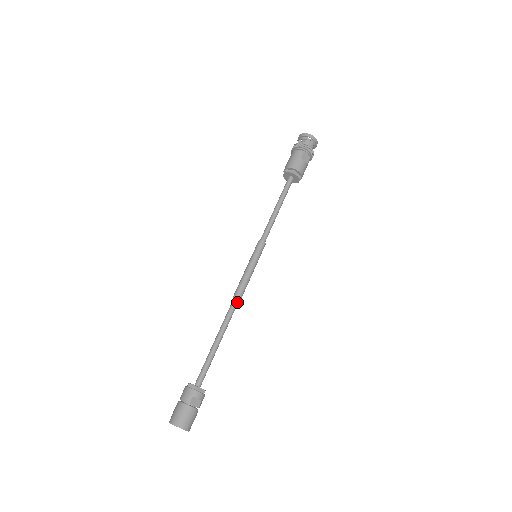
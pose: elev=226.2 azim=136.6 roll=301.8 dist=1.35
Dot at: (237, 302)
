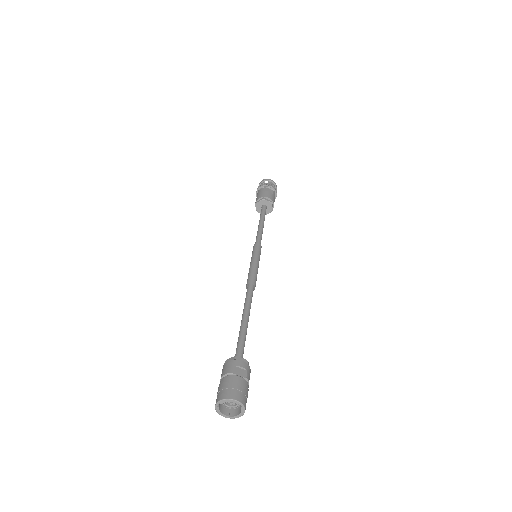
Dot at: (252, 288)
